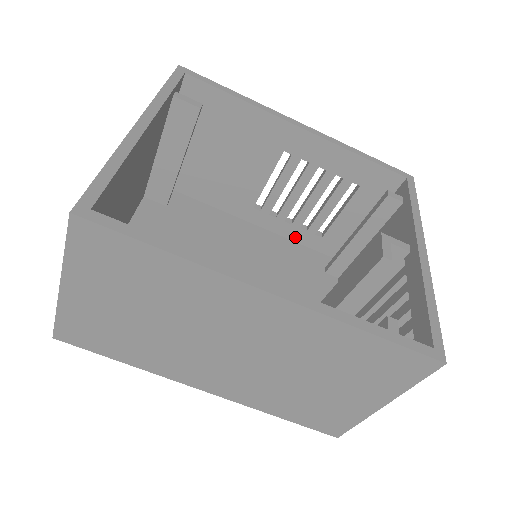
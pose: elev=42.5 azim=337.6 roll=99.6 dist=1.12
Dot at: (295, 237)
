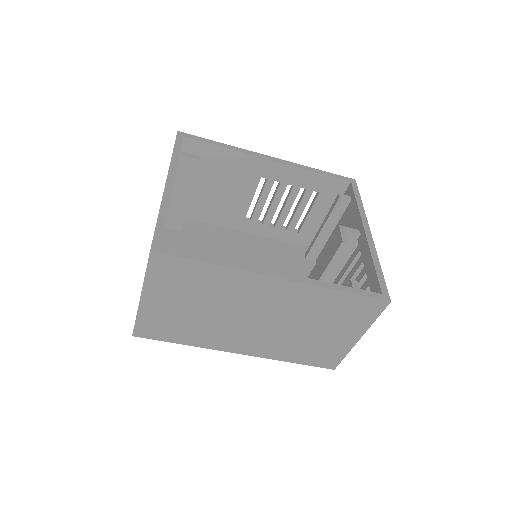
Dot at: (278, 236)
